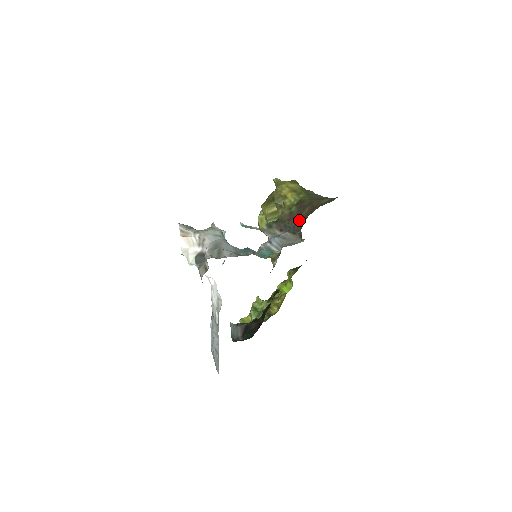
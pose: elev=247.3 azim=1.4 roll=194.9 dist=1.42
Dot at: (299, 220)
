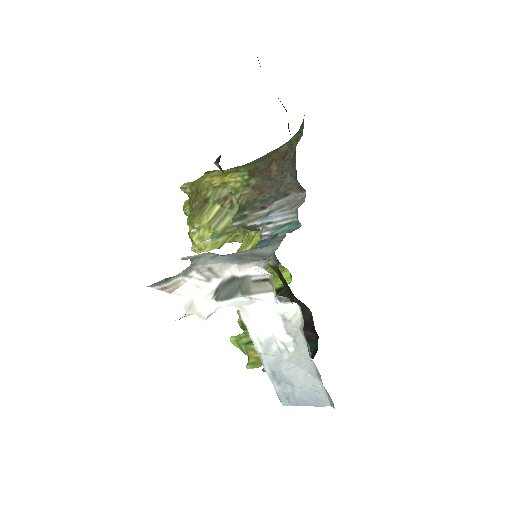
Dot at: (276, 182)
